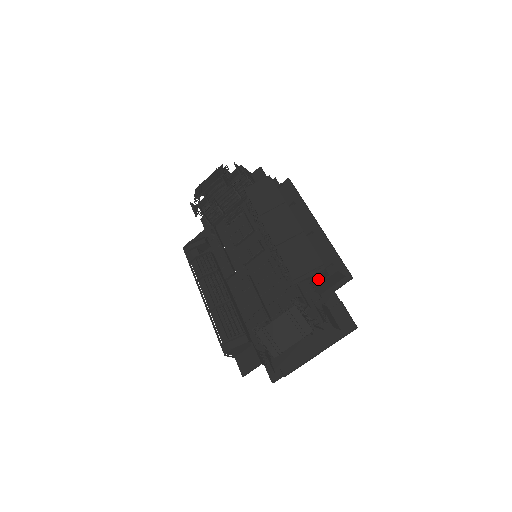
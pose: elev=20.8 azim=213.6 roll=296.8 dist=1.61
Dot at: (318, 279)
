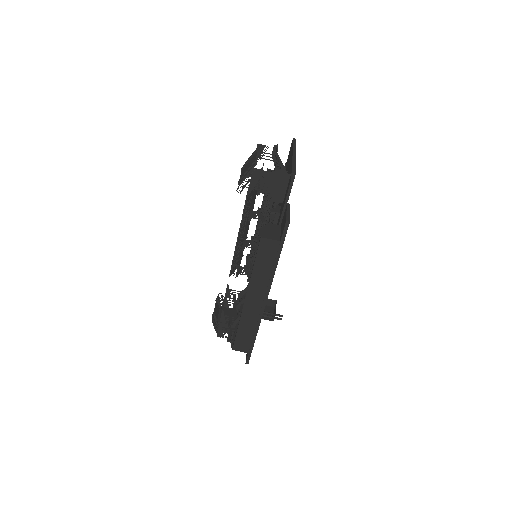
Dot at: occluded
